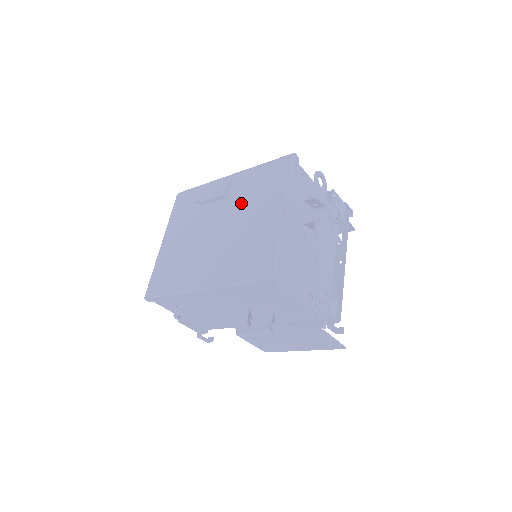
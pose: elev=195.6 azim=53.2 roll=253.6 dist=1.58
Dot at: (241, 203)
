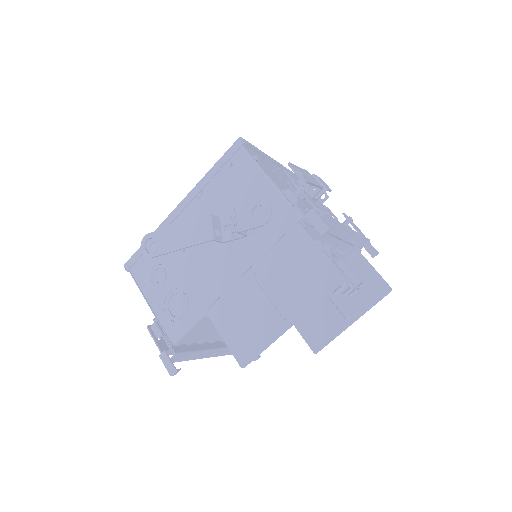
Dot at: occluded
